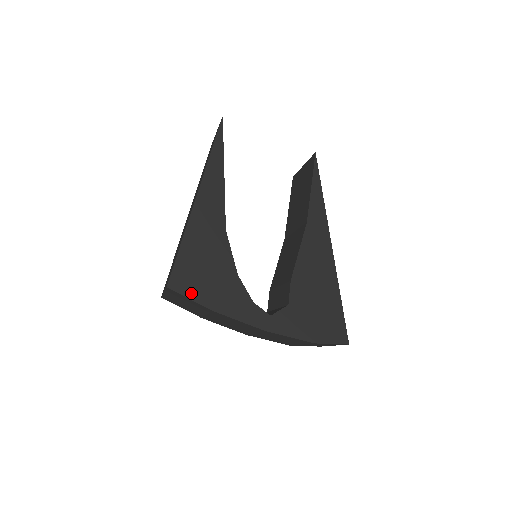
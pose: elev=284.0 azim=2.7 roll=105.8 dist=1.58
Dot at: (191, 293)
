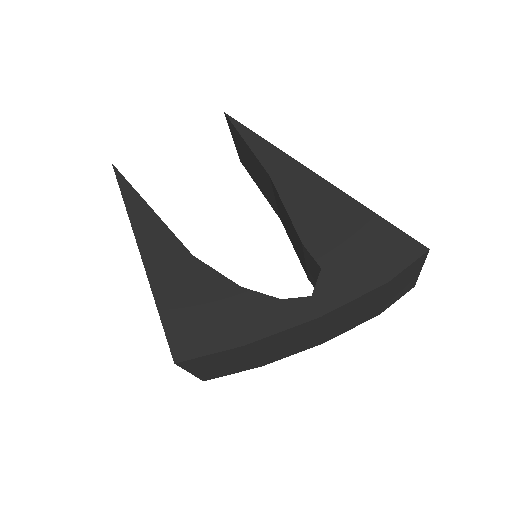
Dot at: (205, 347)
